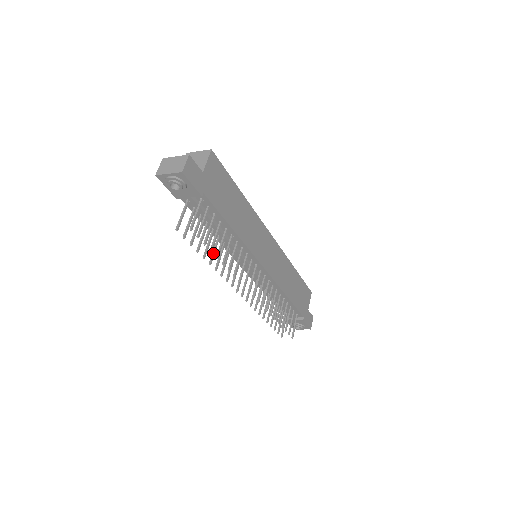
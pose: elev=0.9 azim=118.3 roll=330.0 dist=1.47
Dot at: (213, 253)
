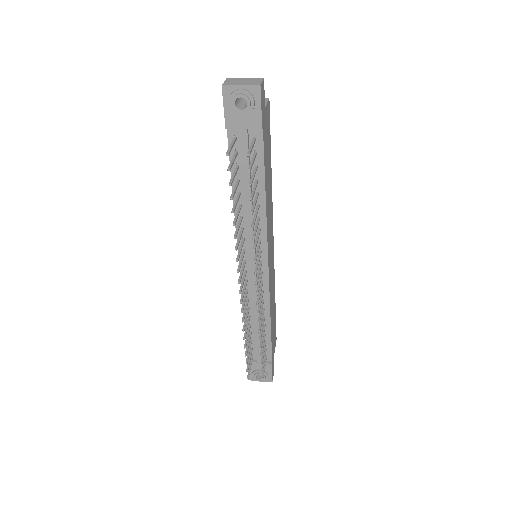
Dot at: (237, 216)
